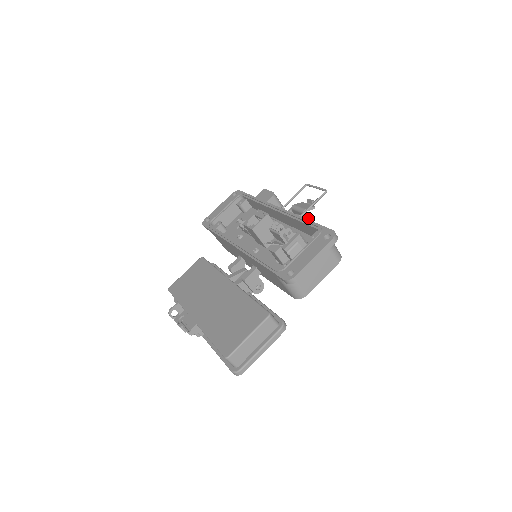
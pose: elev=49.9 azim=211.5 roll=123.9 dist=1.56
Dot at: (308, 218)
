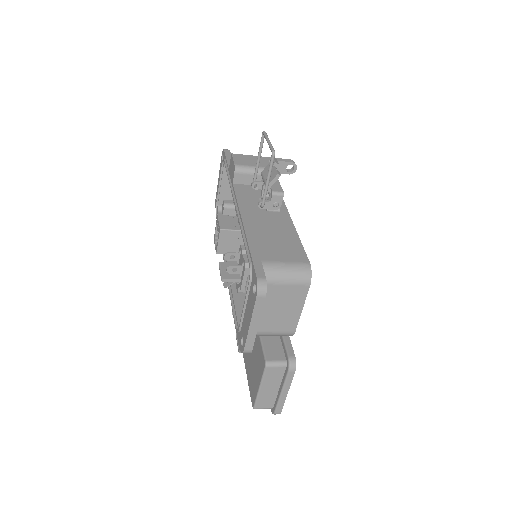
Dot at: (277, 196)
